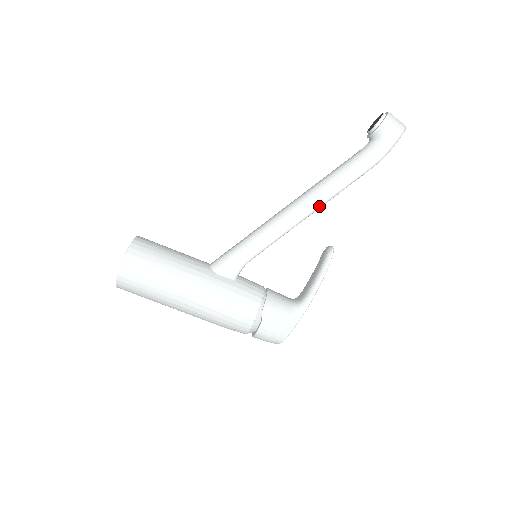
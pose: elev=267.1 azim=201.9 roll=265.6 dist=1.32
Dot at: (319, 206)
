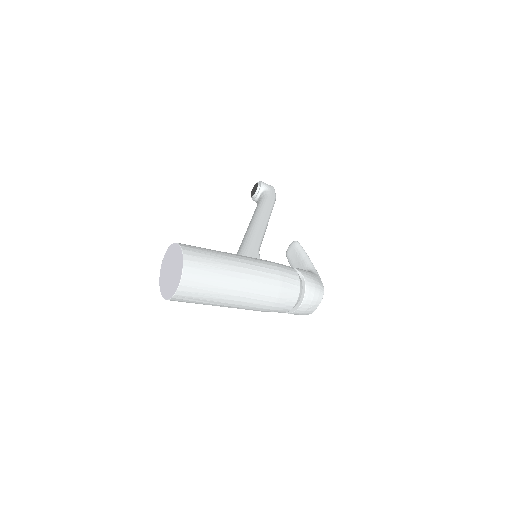
Dot at: (269, 218)
